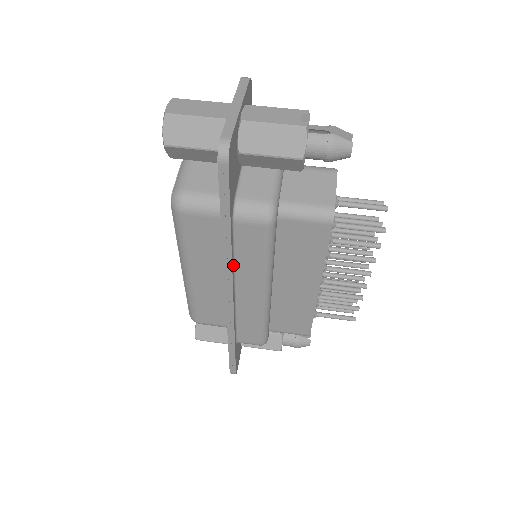
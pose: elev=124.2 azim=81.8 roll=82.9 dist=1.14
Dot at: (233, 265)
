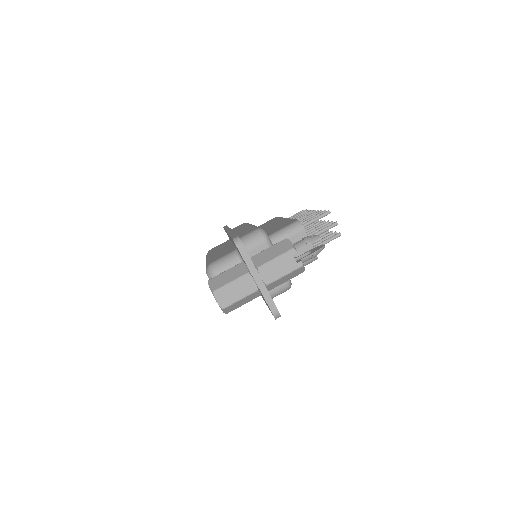
Dot at: occluded
